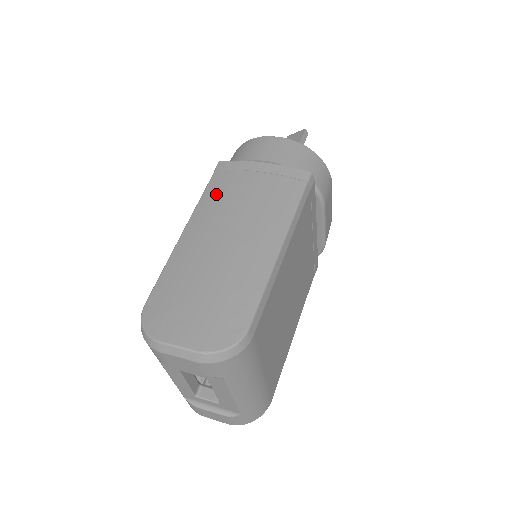
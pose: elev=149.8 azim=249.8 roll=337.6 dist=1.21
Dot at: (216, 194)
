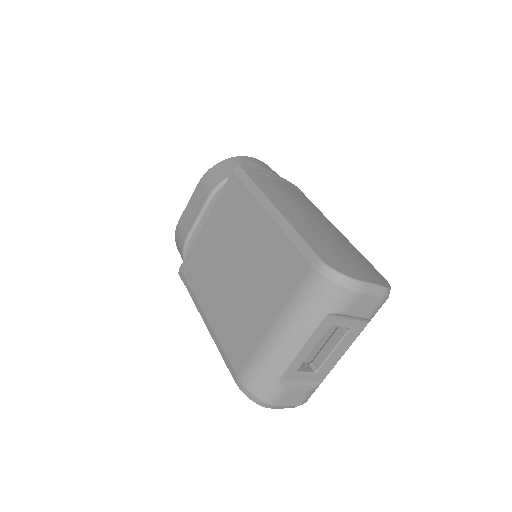
Dot at: (269, 187)
